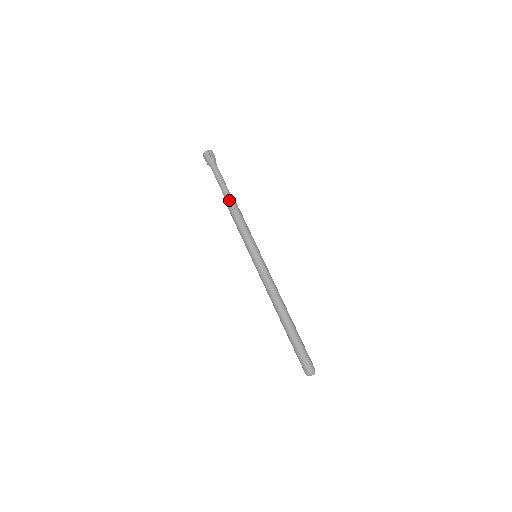
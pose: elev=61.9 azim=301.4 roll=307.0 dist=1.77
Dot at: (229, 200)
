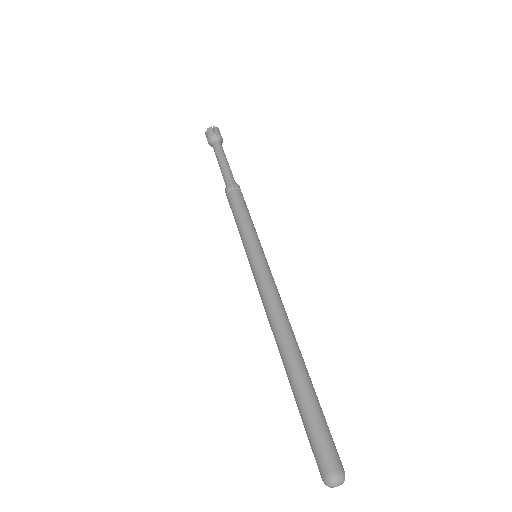
Dot at: (228, 181)
